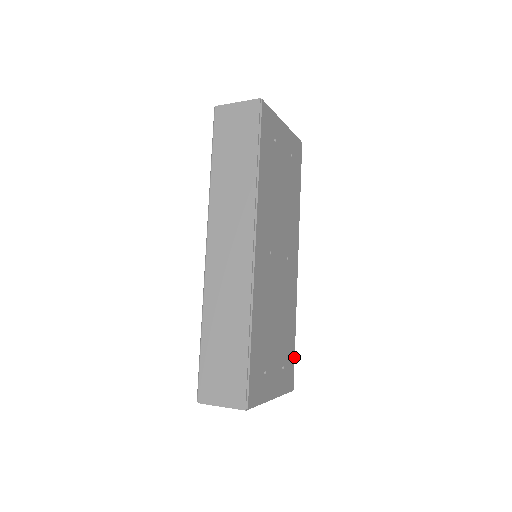
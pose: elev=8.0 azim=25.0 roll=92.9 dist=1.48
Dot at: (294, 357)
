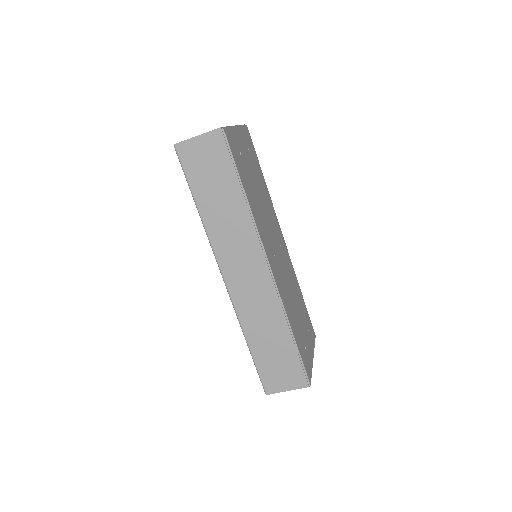
Dot at: (307, 312)
